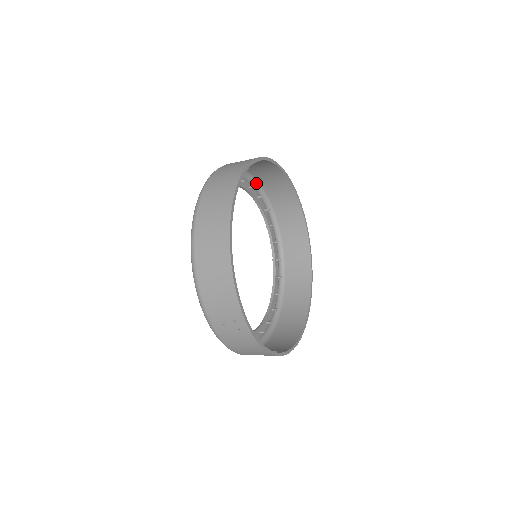
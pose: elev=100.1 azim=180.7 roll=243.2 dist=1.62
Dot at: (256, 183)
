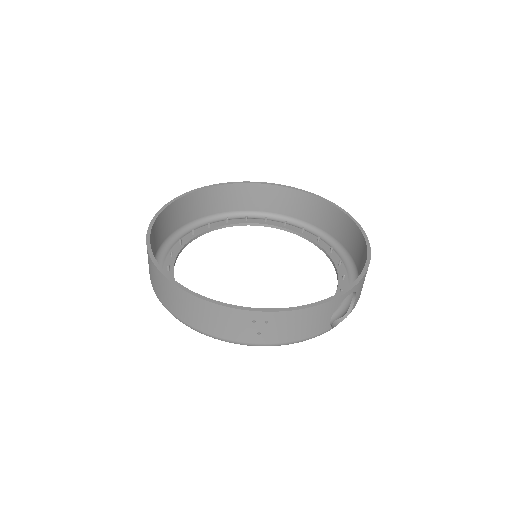
Dot at: (214, 217)
